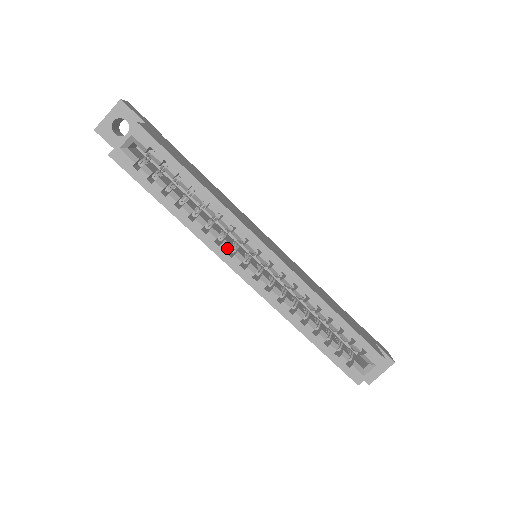
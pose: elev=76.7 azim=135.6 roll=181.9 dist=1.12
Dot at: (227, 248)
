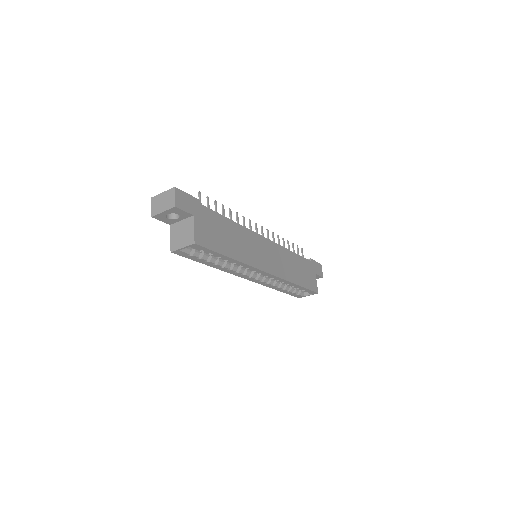
Dot at: (241, 273)
